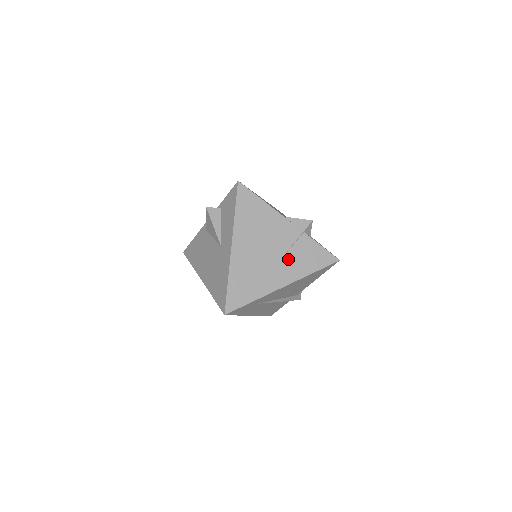
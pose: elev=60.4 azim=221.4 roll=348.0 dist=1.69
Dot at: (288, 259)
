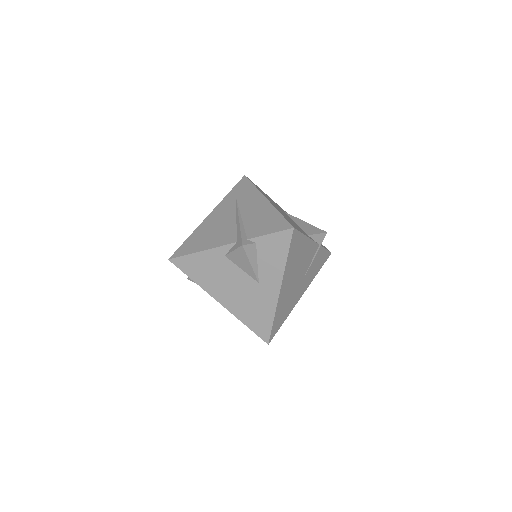
Dot at: (308, 274)
